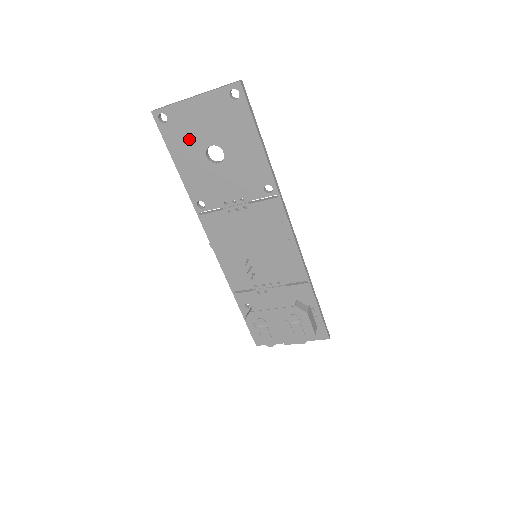
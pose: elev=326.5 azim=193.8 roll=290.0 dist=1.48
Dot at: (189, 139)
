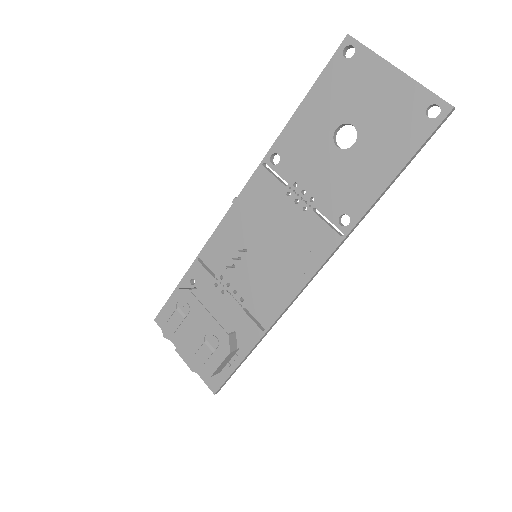
Dot at: (344, 96)
